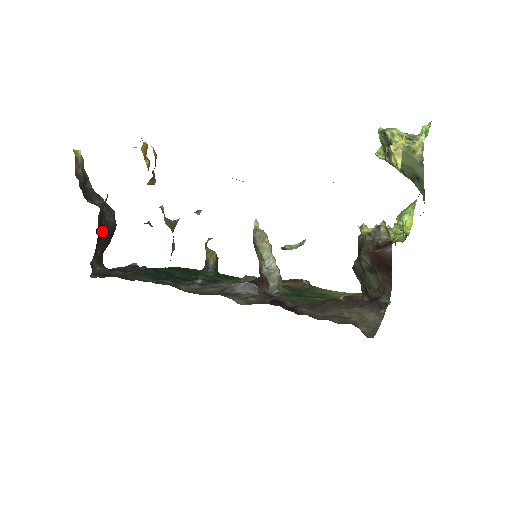
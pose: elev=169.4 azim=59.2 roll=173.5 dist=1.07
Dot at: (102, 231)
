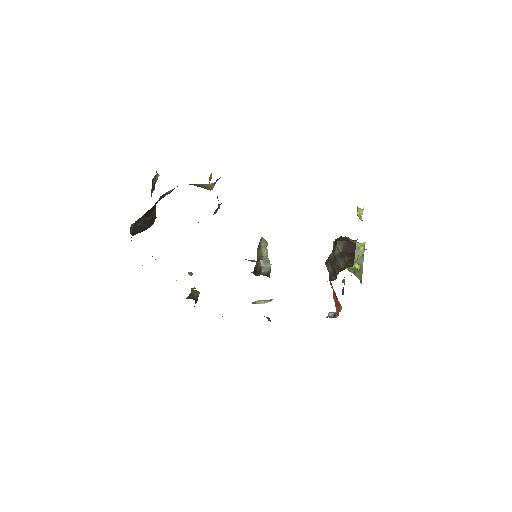
Dot at: (150, 213)
